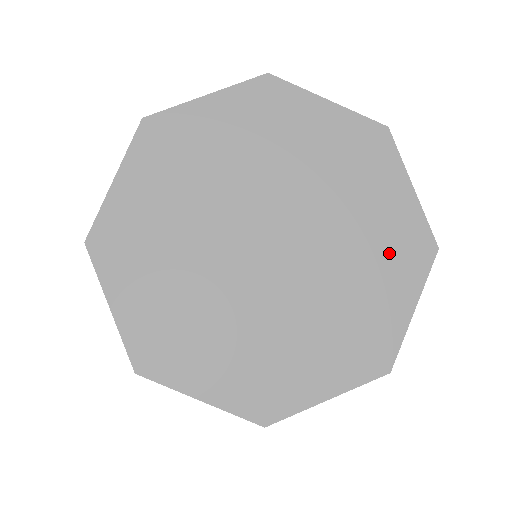
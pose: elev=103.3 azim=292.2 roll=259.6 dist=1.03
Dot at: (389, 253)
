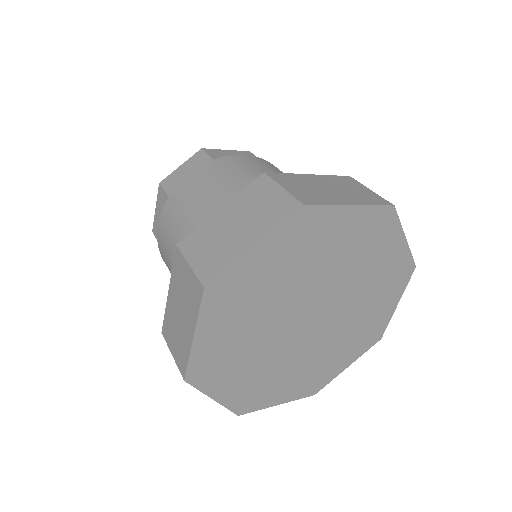
Dot at: (386, 284)
